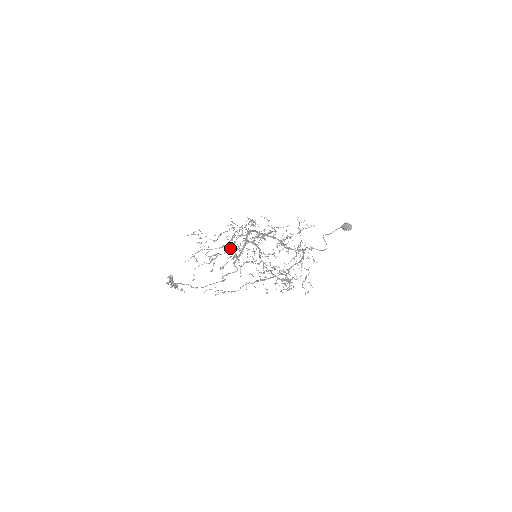
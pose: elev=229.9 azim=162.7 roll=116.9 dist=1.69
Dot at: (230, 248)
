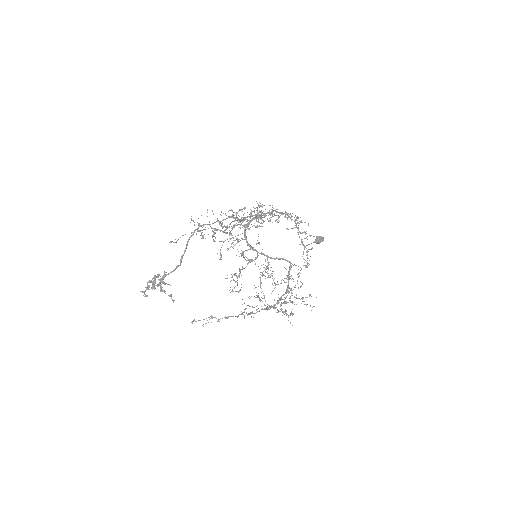
Dot at: occluded
